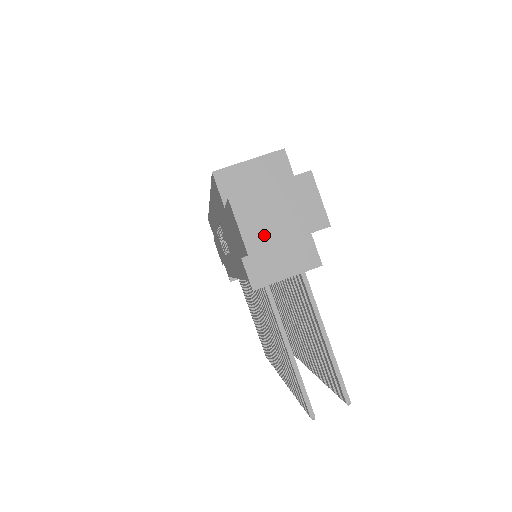
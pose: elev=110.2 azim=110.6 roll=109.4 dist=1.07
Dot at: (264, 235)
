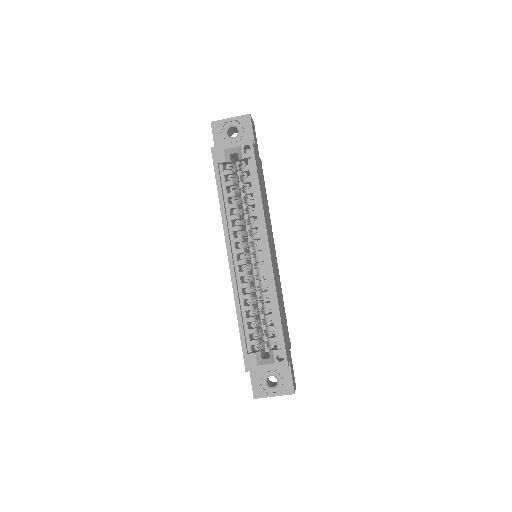
Dot at: occluded
